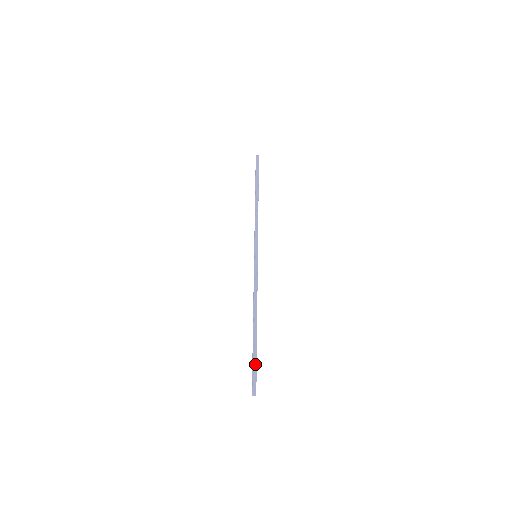
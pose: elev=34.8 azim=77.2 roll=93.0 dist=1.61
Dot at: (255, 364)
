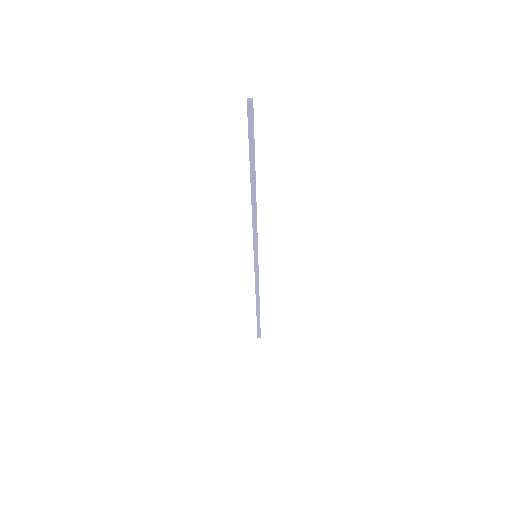
Dot at: (252, 139)
